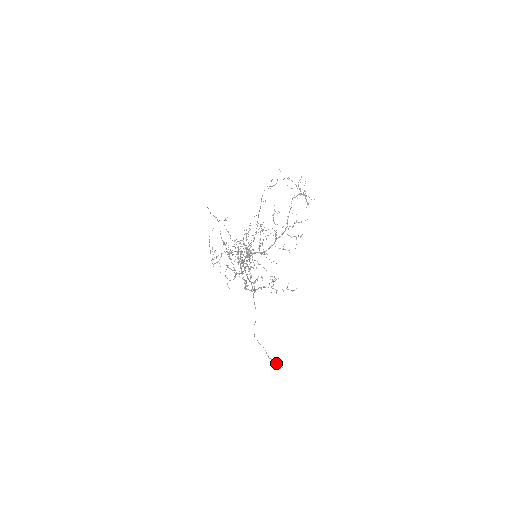
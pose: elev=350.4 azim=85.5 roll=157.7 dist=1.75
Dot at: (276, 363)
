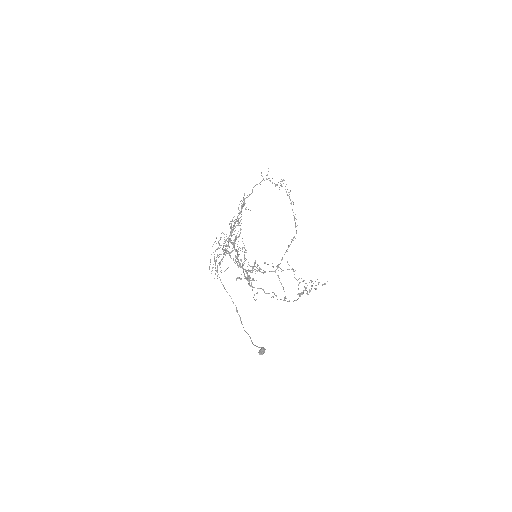
Dot at: (261, 349)
